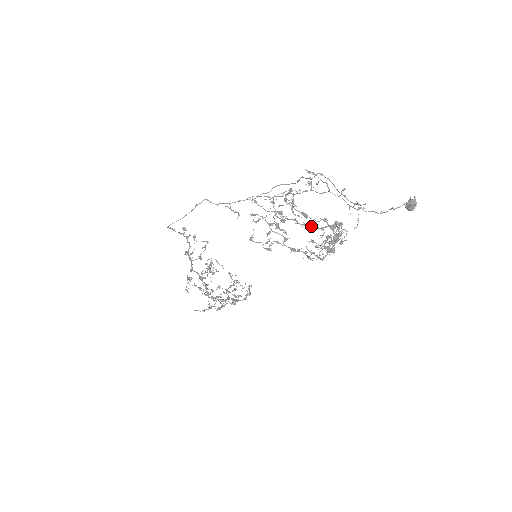
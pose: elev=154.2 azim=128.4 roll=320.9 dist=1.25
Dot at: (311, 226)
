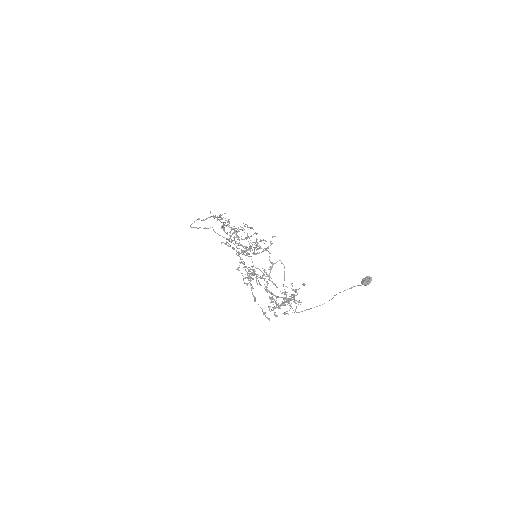
Dot at: (269, 292)
